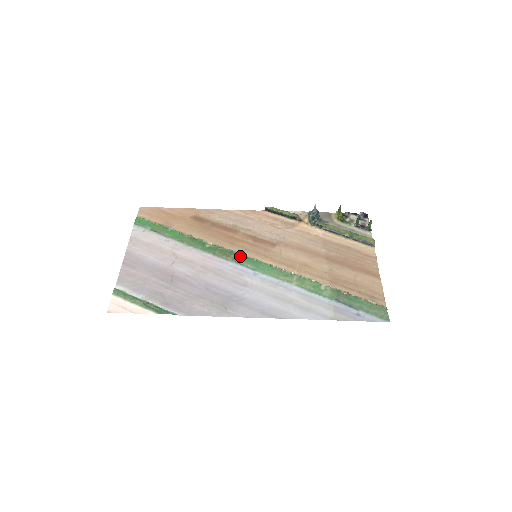
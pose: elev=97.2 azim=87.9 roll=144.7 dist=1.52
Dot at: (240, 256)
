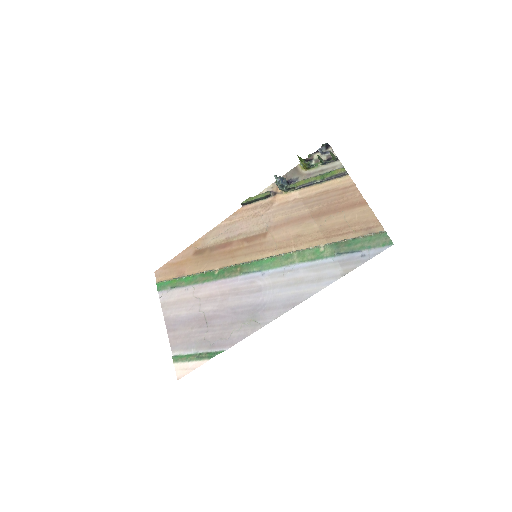
Dot at: (244, 265)
